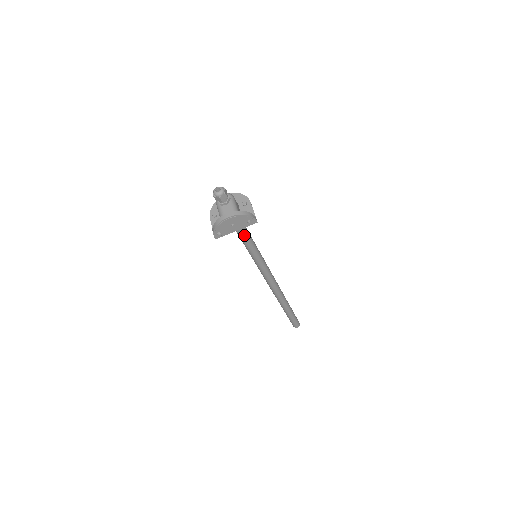
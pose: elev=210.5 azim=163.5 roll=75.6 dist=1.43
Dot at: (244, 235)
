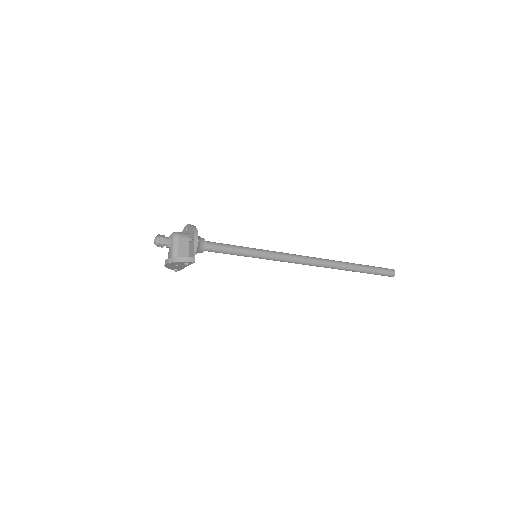
Dot at: (220, 252)
